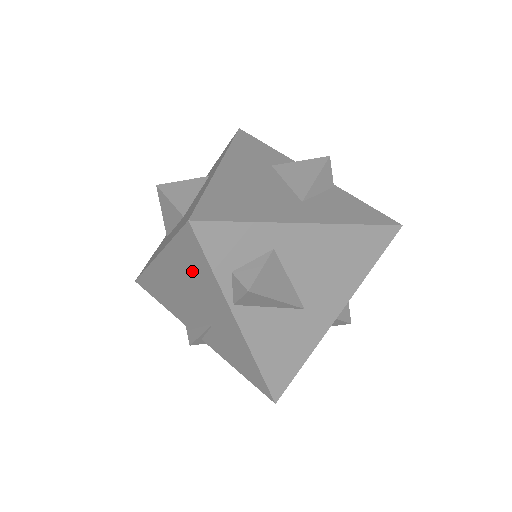
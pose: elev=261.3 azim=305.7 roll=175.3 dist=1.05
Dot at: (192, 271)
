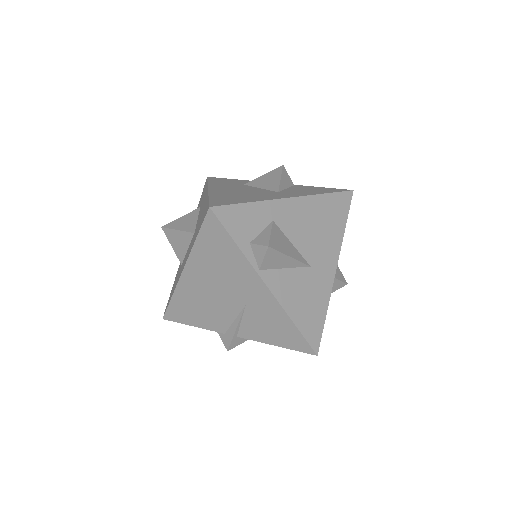
Dot at: (218, 259)
